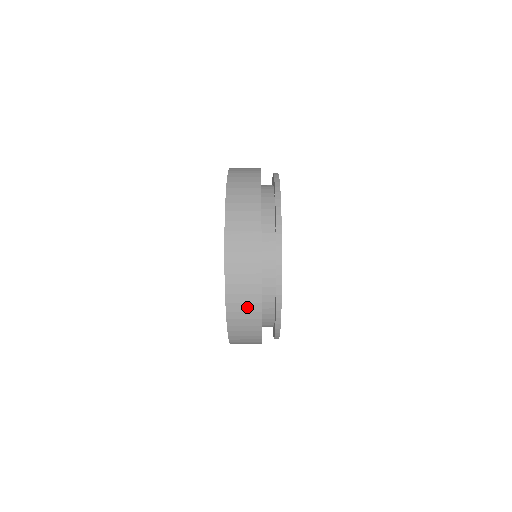
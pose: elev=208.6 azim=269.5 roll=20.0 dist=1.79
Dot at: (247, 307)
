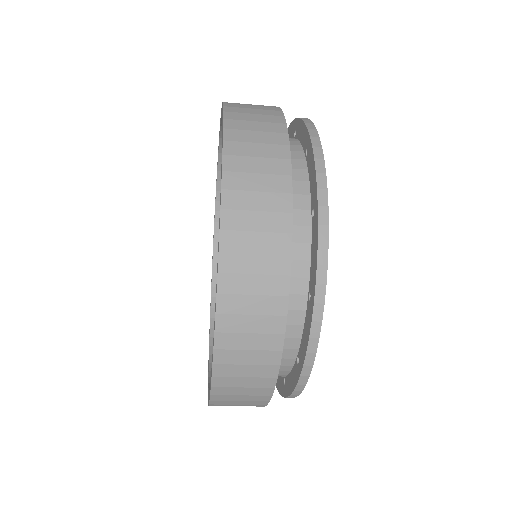
Dot at: (262, 263)
